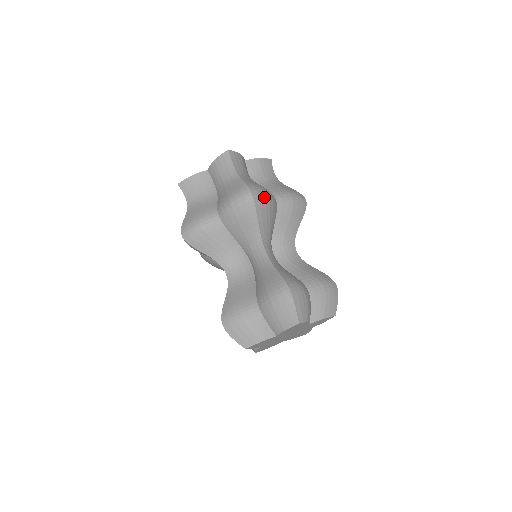
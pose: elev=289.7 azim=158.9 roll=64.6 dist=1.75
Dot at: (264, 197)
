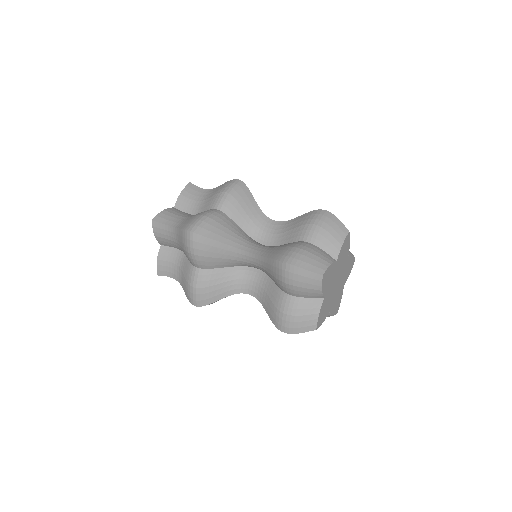
Dot at: occluded
